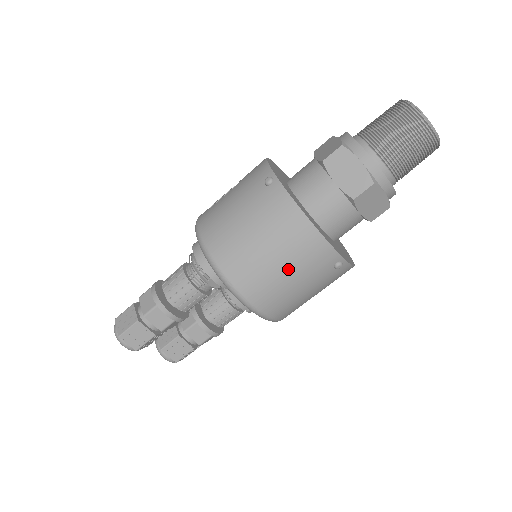
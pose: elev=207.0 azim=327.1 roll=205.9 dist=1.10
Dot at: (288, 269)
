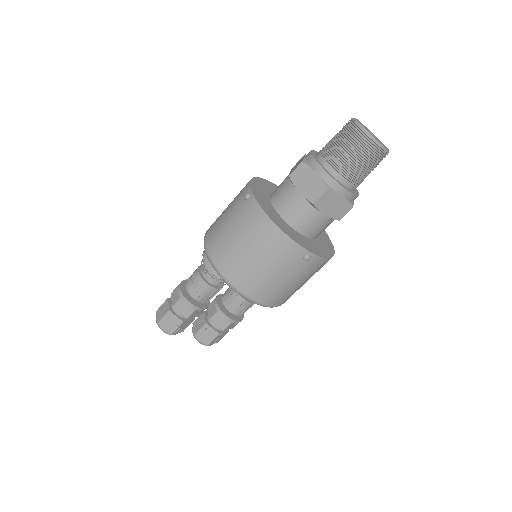
Dot at: (265, 263)
